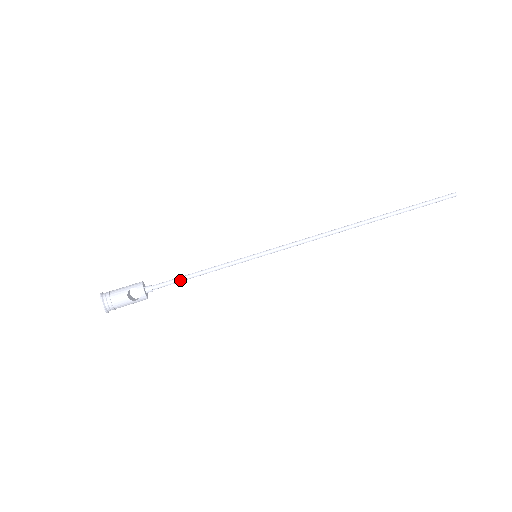
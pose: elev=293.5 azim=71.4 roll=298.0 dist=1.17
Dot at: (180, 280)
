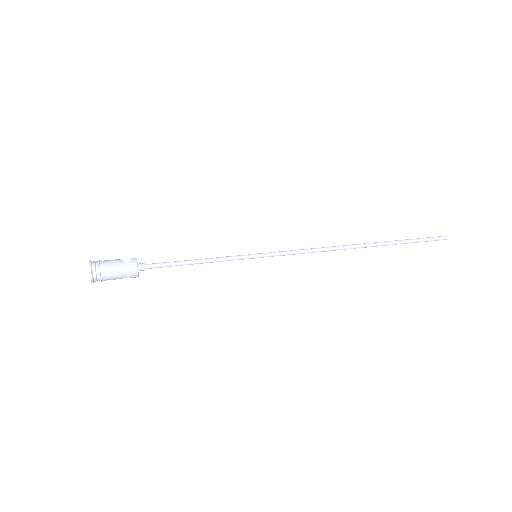
Dot at: (176, 262)
